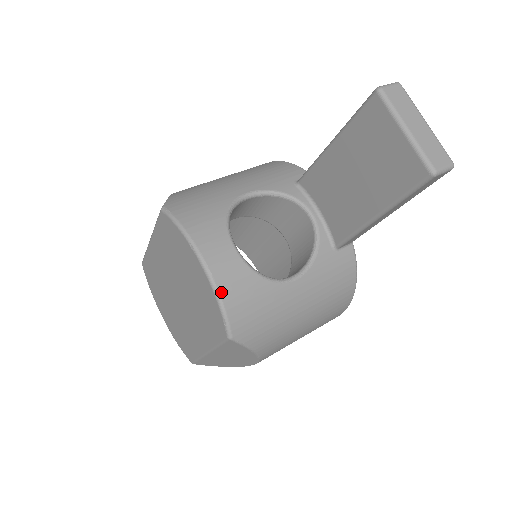
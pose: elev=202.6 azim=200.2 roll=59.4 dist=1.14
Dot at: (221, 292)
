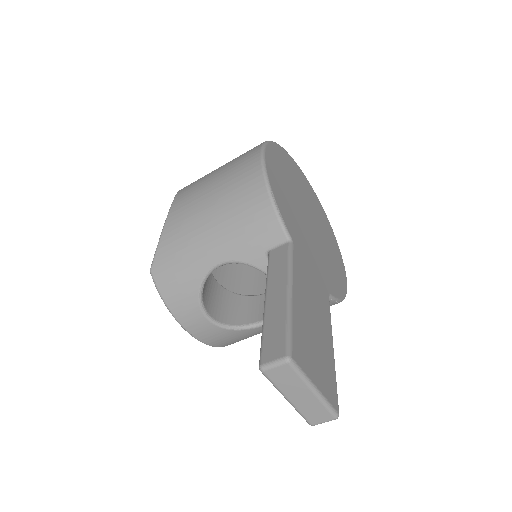
Dot at: (203, 341)
